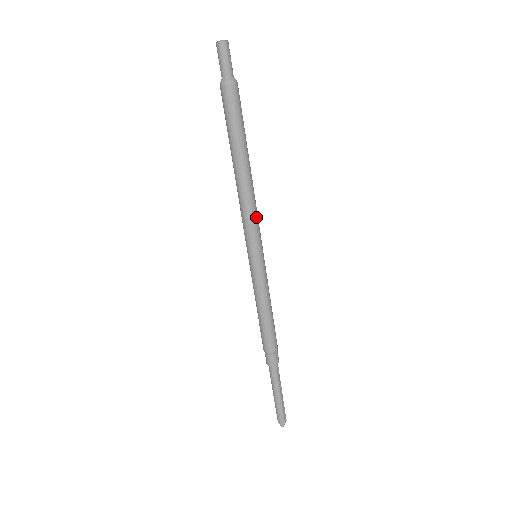
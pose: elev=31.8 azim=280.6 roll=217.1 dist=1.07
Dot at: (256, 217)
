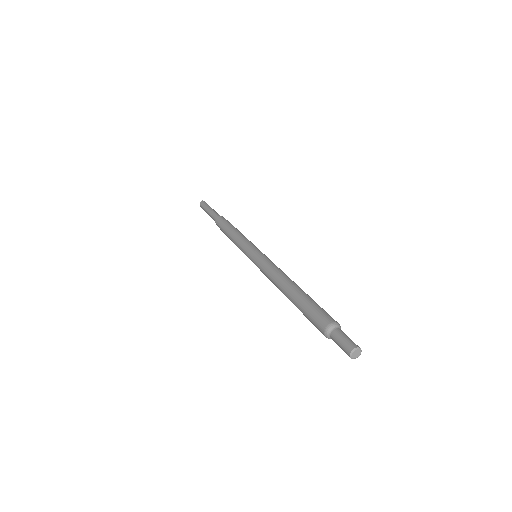
Dot at: occluded
